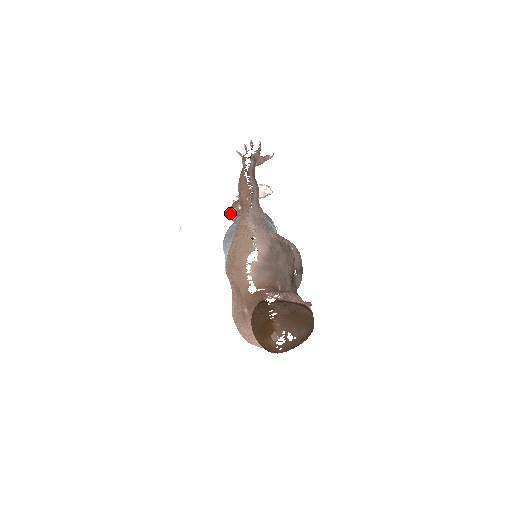
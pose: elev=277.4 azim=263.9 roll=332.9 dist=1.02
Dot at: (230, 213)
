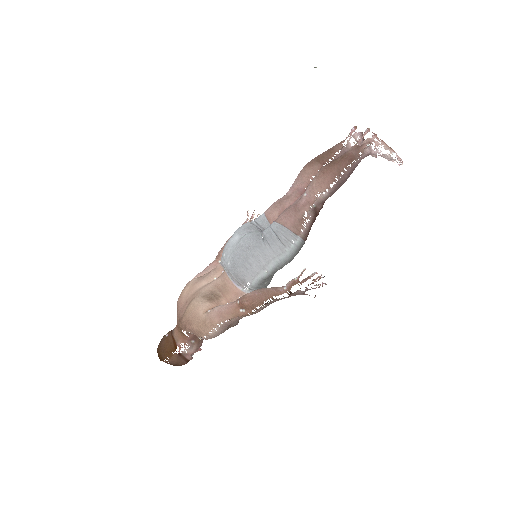
Dot at: (316, 180)
